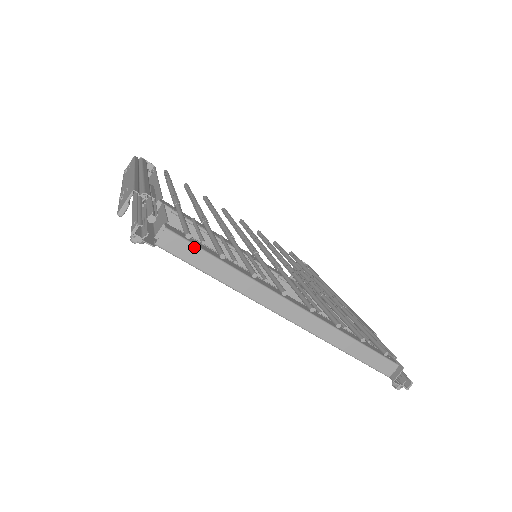
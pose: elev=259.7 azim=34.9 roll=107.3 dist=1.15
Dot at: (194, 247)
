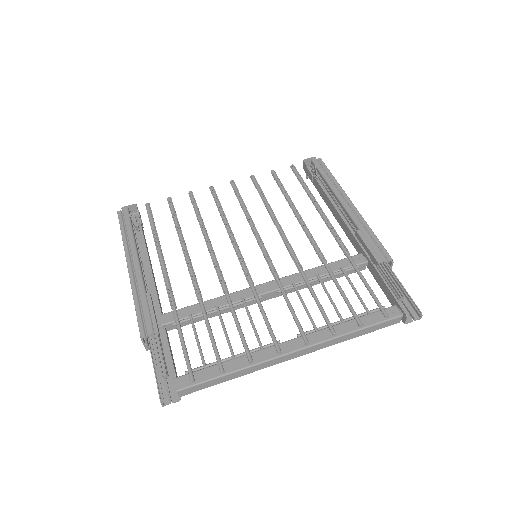
Dot at: (201, 384)
